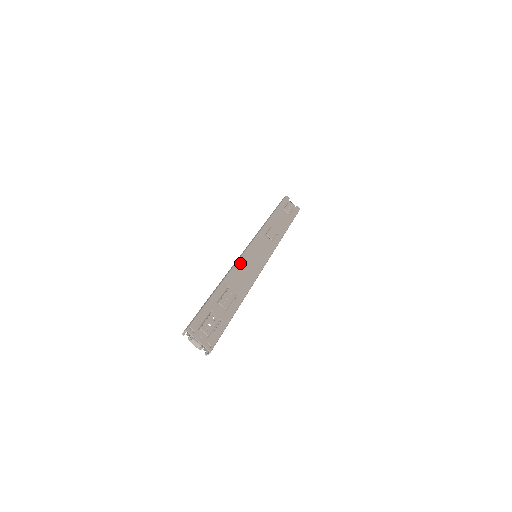
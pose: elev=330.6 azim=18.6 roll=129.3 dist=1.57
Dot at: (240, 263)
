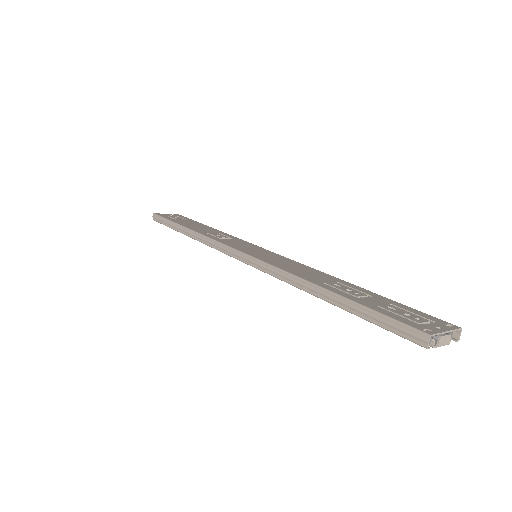
Dot at: (275, 265)
